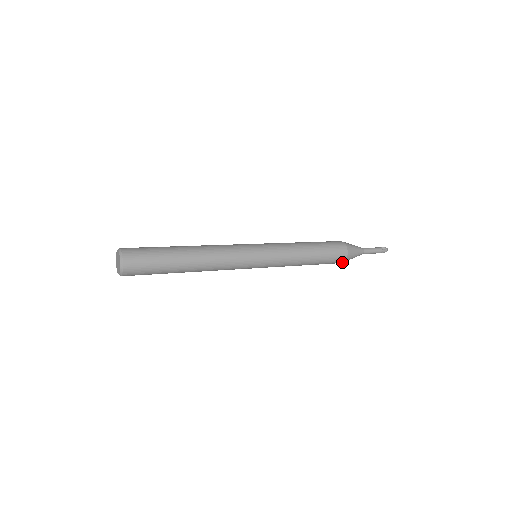
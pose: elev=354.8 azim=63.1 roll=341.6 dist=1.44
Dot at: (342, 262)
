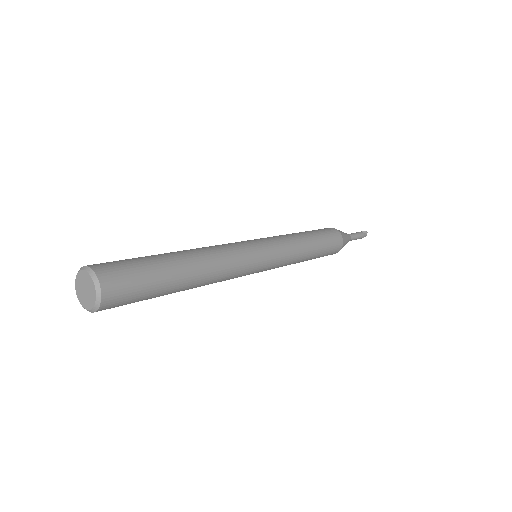
Dot at: (337, 251)
